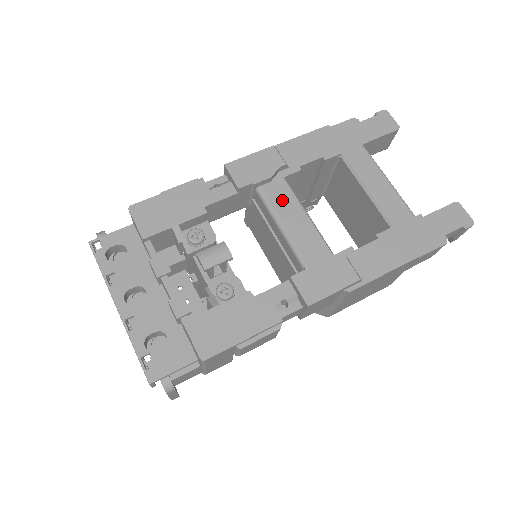
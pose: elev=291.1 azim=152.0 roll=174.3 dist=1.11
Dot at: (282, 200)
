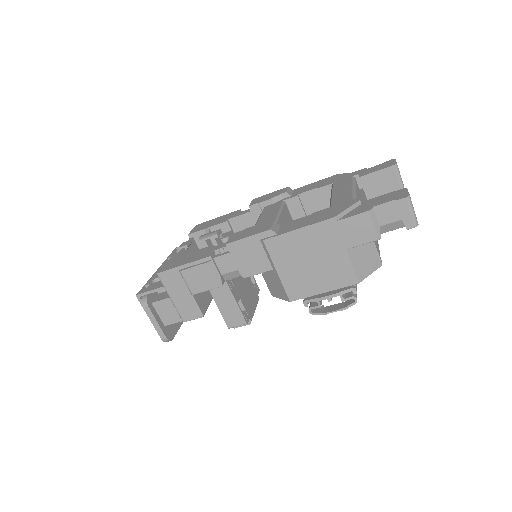
Dot at: (271, 209)
